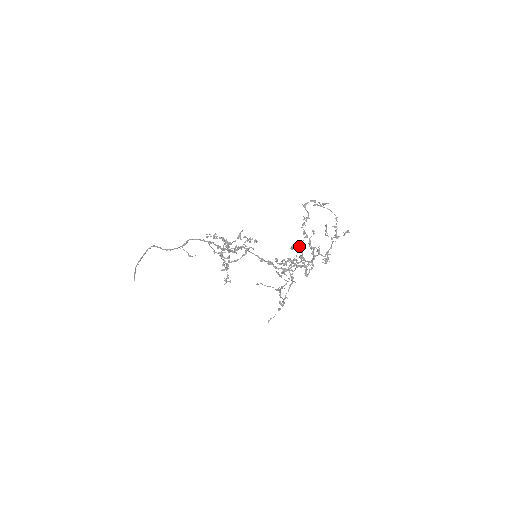
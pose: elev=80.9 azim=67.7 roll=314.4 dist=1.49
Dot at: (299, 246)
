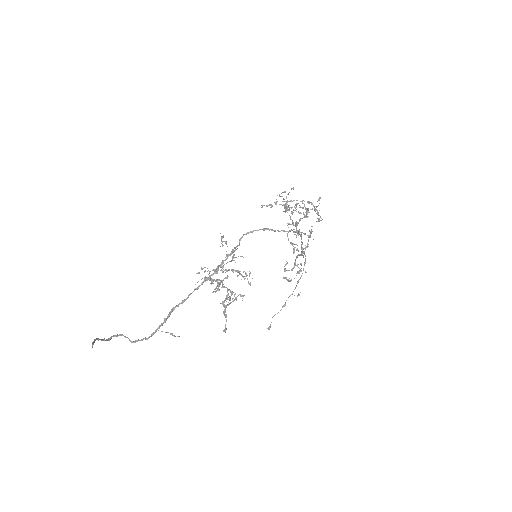
Dot at: (290, 218)
